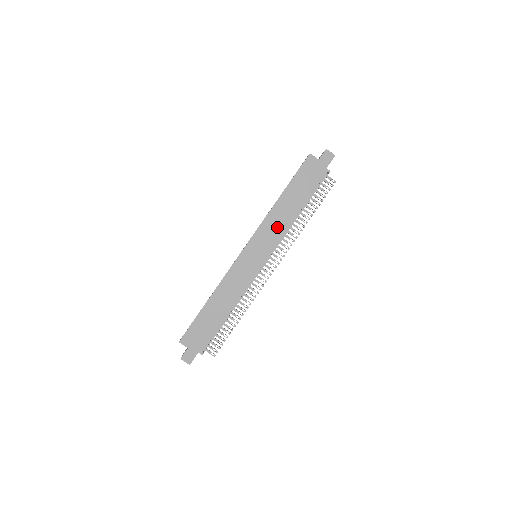
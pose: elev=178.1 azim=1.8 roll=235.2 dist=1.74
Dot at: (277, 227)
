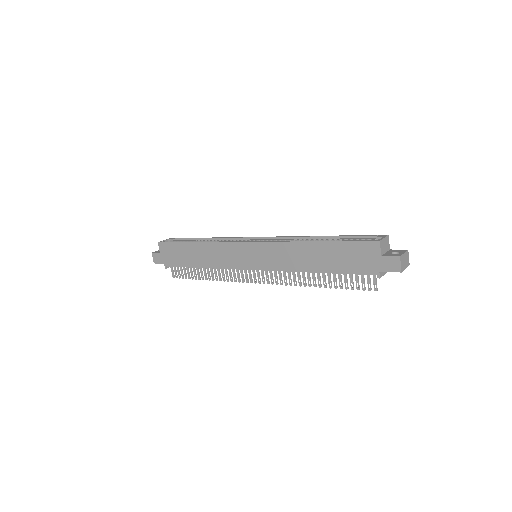
Dot at: (286, 260)
